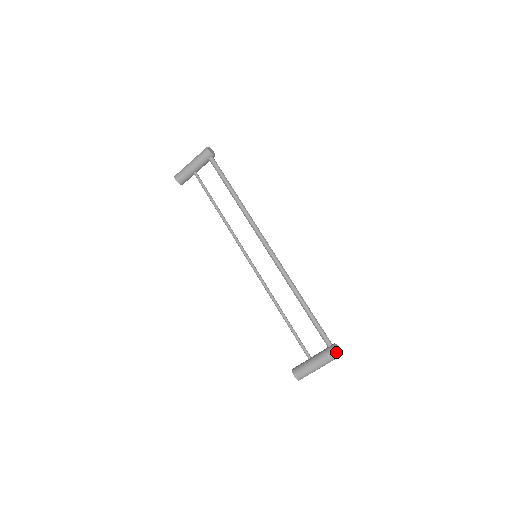
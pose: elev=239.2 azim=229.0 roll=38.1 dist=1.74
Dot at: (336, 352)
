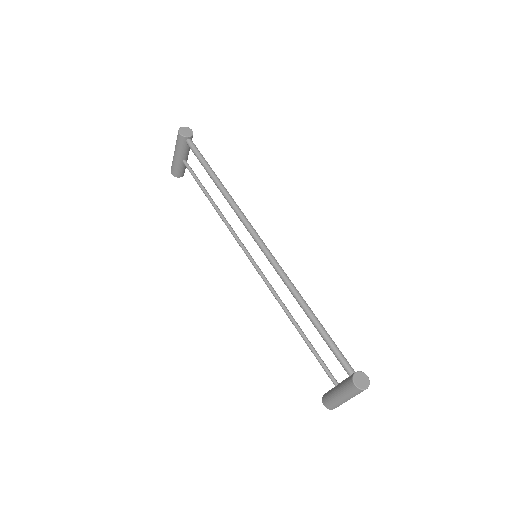
Dot at: (355, 387)
